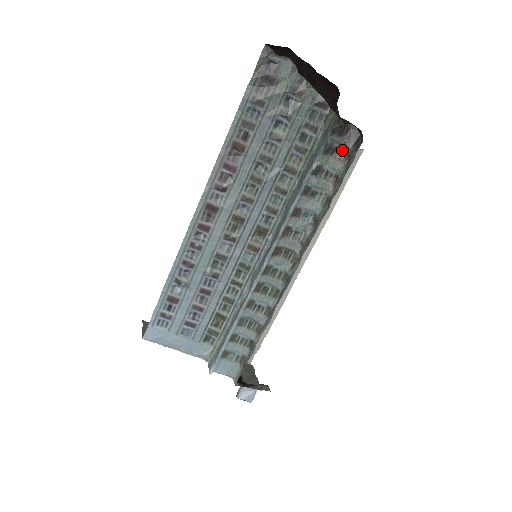
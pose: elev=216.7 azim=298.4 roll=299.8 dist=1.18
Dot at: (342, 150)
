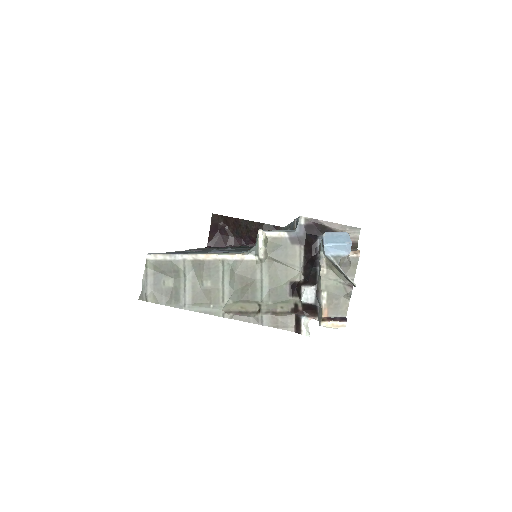
Dot at: occluded
